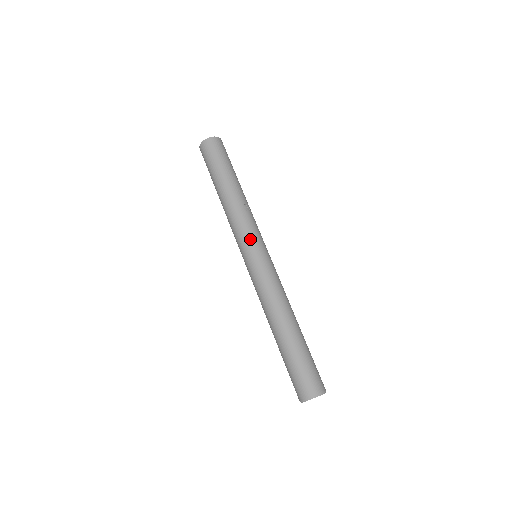
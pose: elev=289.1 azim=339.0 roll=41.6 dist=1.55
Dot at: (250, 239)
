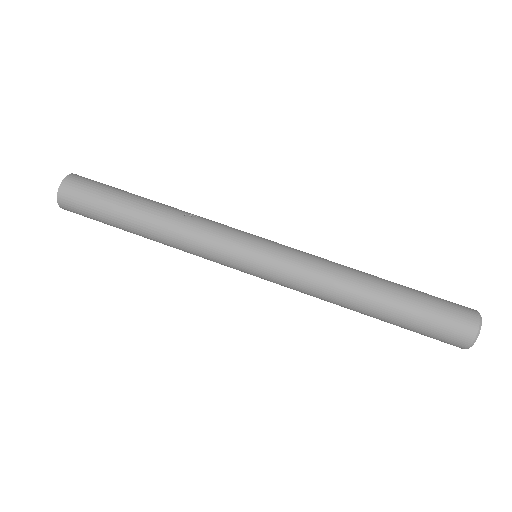
Dot at: (234, 245)
